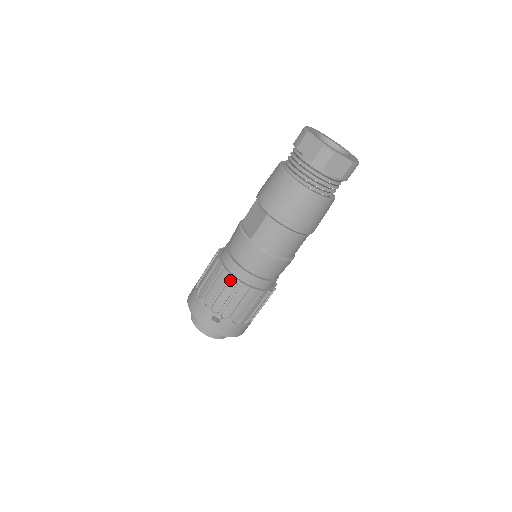
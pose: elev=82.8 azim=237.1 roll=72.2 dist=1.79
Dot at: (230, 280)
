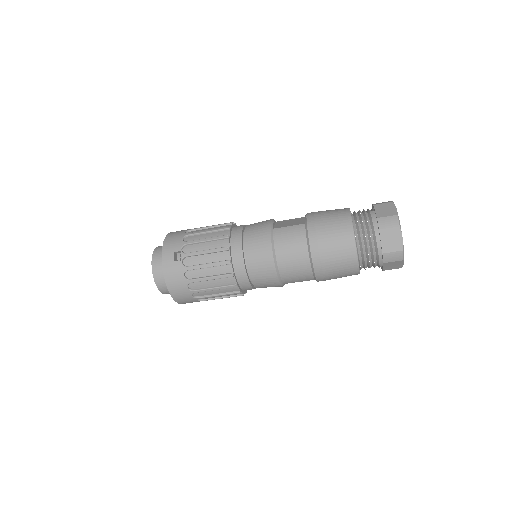
Dot at: (224, 239)
